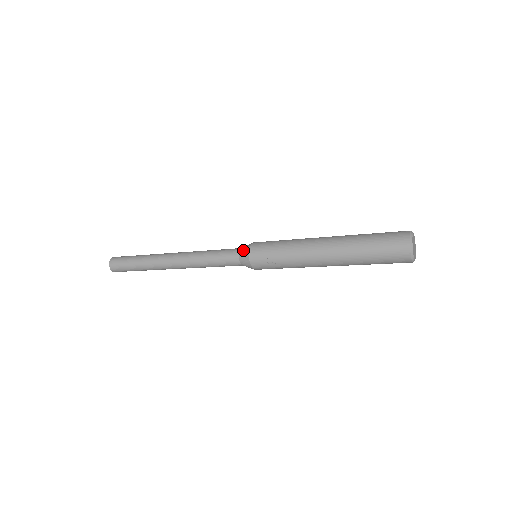
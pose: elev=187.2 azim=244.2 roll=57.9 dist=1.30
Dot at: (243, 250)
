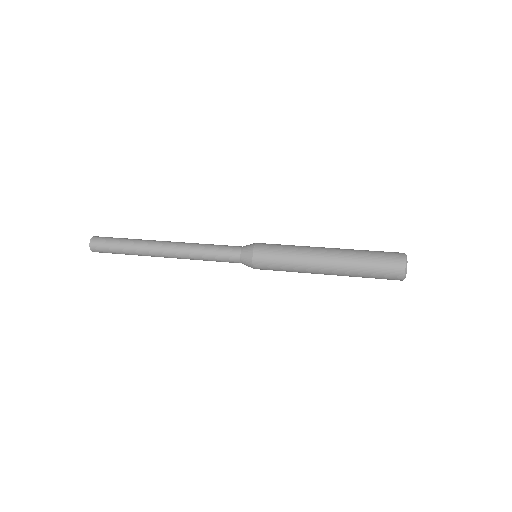
Dot at: (246, 246)
